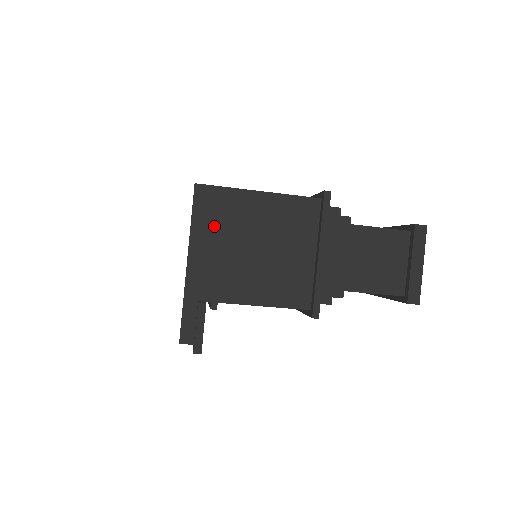
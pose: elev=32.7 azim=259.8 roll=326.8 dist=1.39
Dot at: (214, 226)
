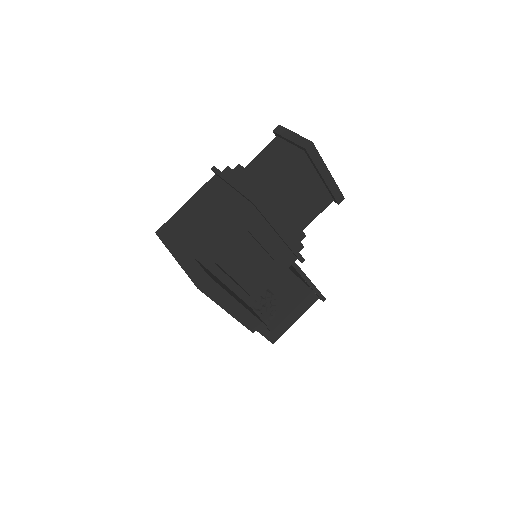
Dot at: (175, 234)
